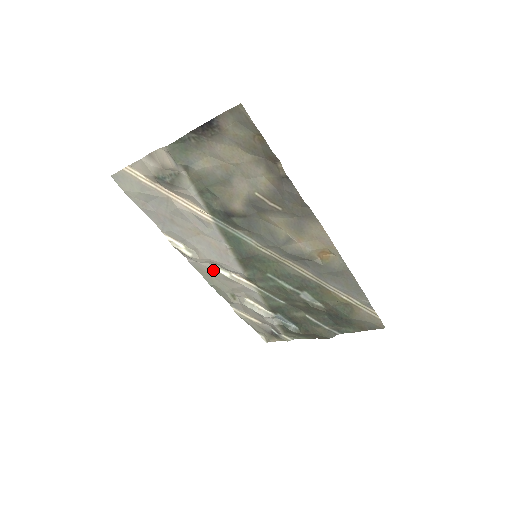
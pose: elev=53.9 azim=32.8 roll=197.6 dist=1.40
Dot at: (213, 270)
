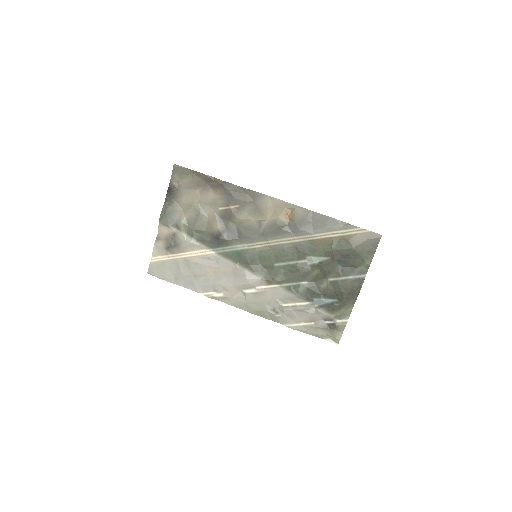
Dot at: (244, 296)
